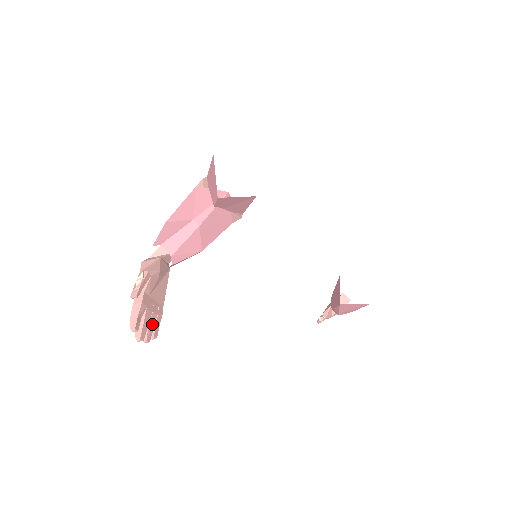
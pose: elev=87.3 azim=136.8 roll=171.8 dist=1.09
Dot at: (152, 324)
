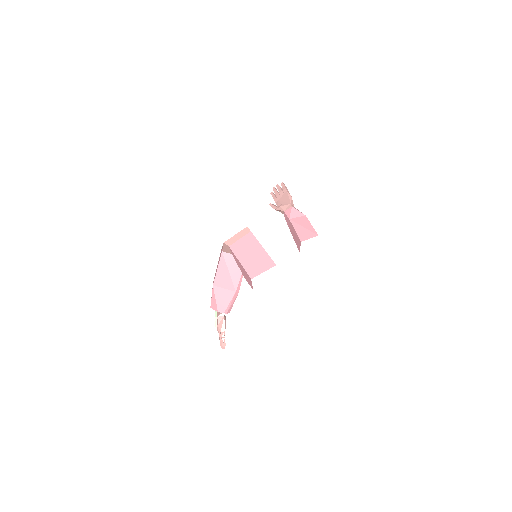
Dot at: occluded
